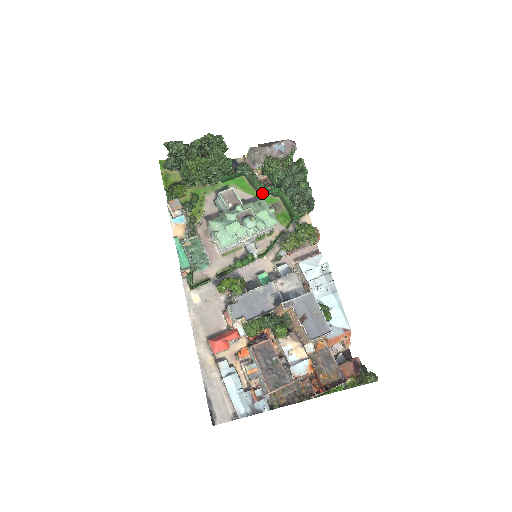
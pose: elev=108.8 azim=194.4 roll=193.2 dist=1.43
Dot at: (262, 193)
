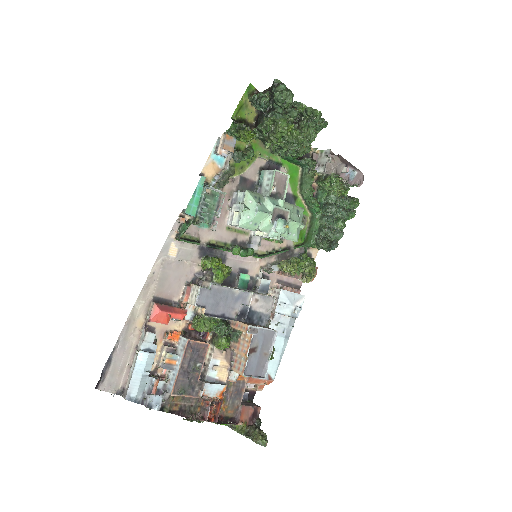
Dot at: (302, 198)
